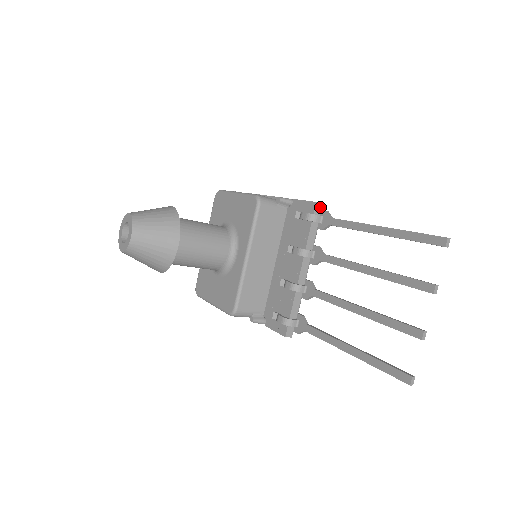
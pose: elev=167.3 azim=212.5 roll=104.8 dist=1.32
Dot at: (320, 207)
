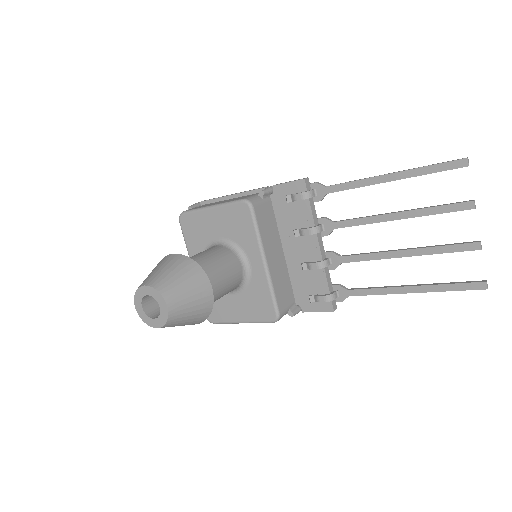
Dot at: (308, 182)
